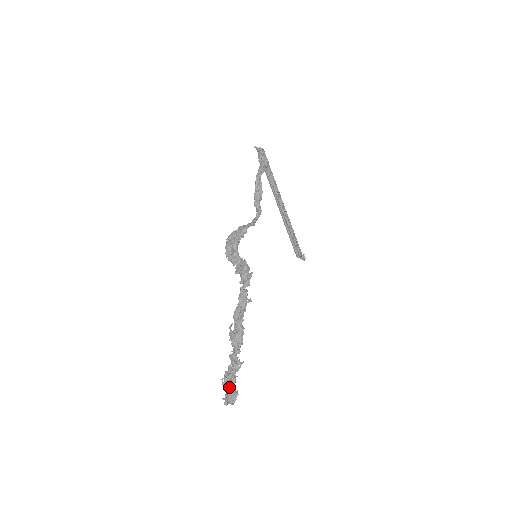
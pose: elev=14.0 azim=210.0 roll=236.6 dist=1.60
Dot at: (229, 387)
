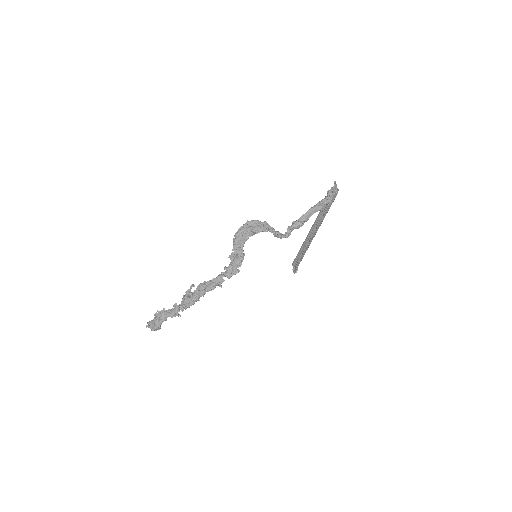
Dot at: (157, 321)
